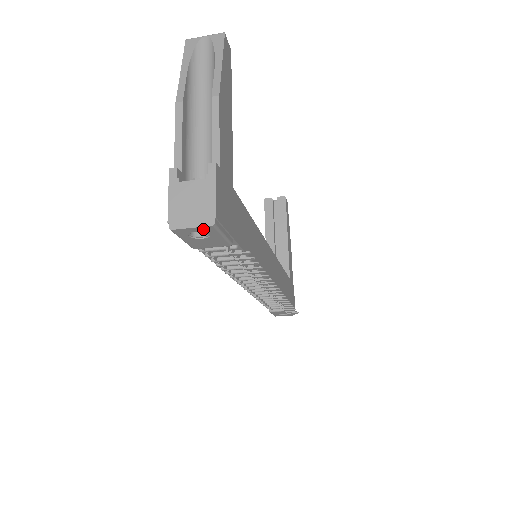
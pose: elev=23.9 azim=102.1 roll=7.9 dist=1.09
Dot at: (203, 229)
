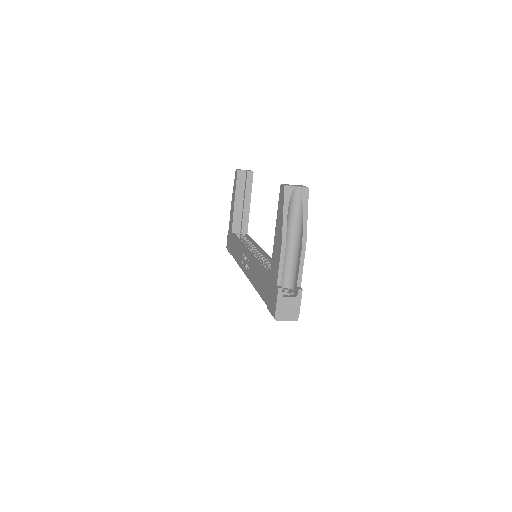
Dot at: (290, 319)
